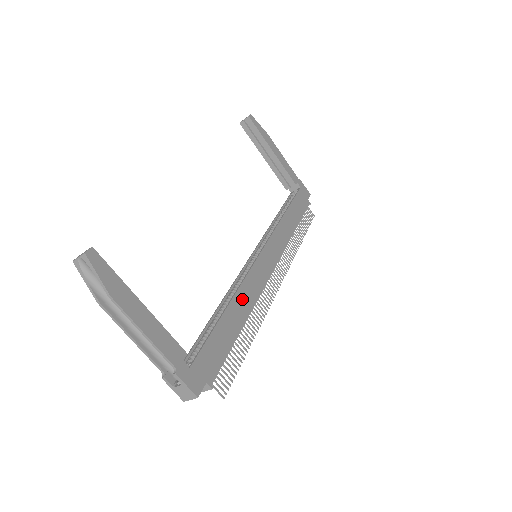
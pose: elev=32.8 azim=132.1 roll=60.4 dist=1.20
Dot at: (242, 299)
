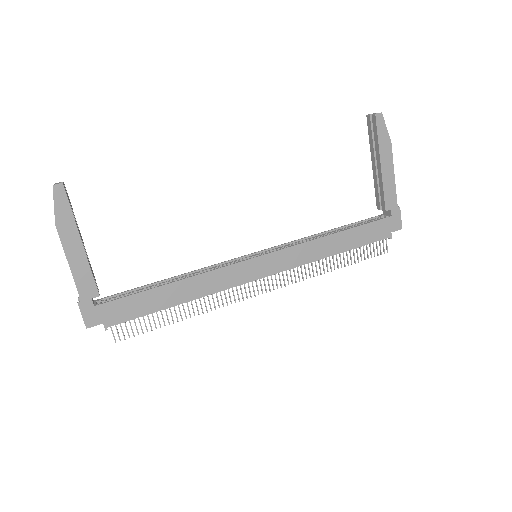
Dot at: (196, 284)
